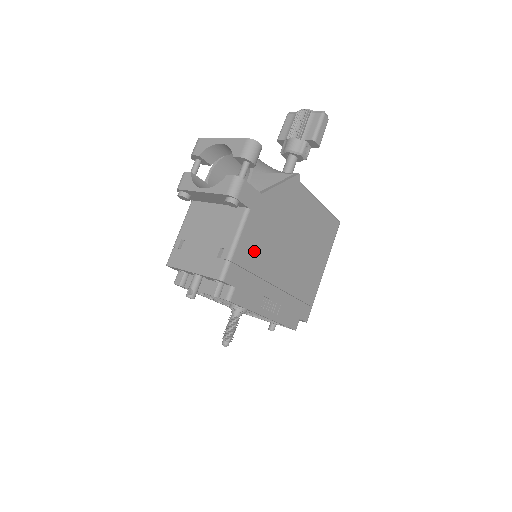
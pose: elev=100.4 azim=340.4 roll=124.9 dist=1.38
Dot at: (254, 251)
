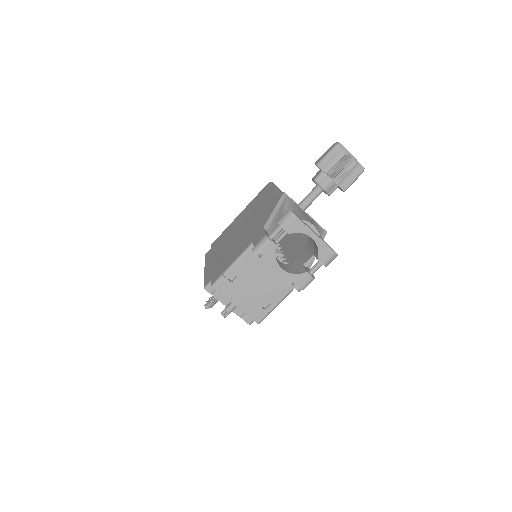
Dot at: occluded
